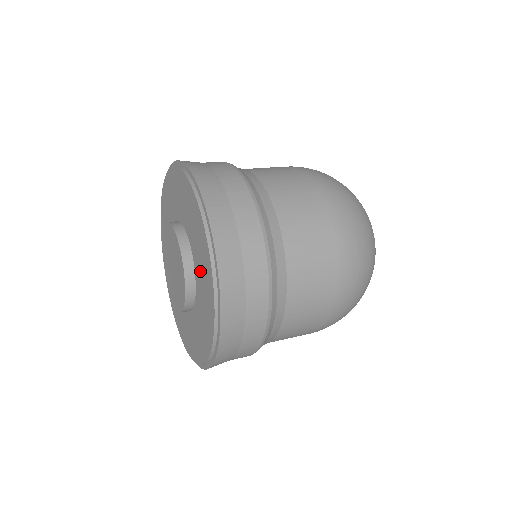
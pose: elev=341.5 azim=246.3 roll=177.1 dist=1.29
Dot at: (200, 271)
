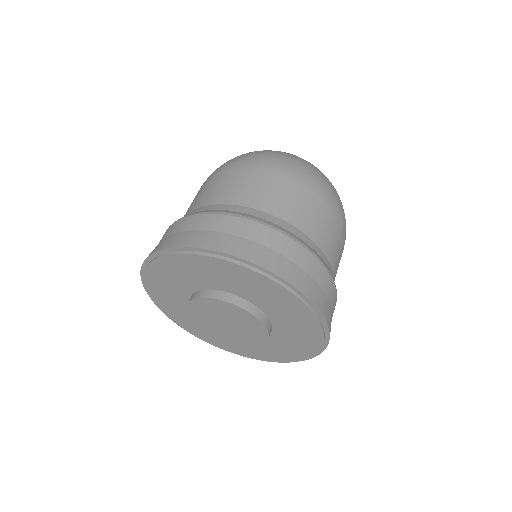
Dot at: (283, 343)
